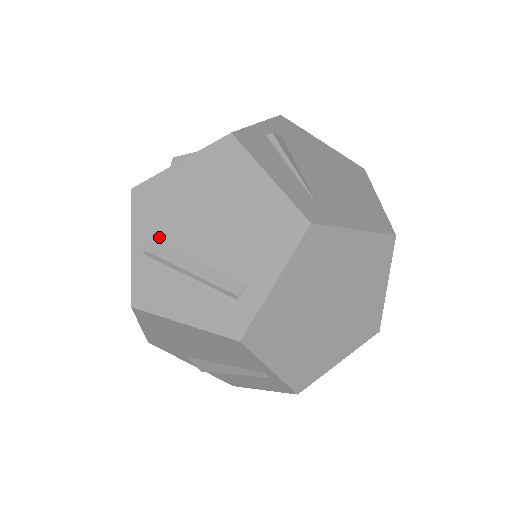
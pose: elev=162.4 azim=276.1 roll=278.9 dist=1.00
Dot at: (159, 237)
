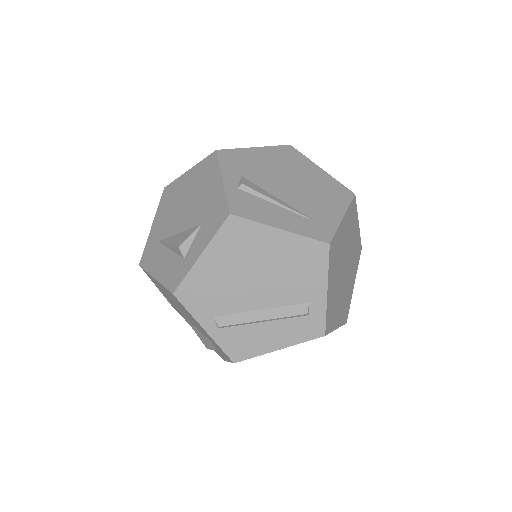
Dot at: (223, 312)
